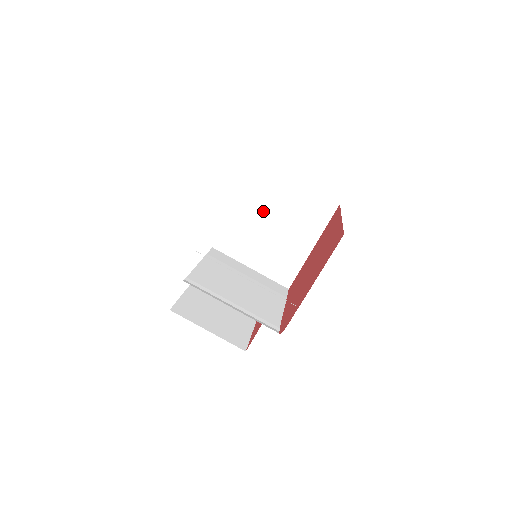
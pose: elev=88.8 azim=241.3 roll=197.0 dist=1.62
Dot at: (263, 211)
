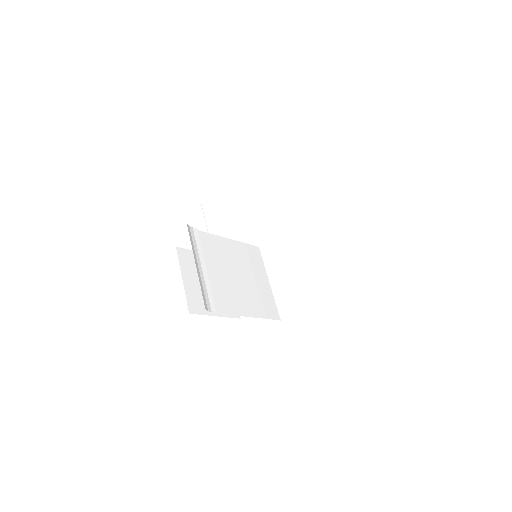
Dot at: (306, 242)
